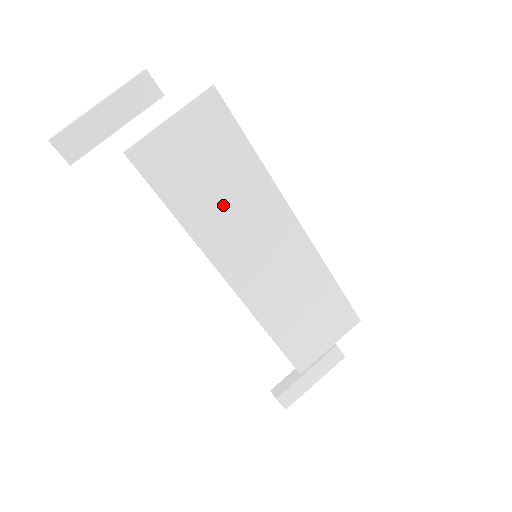
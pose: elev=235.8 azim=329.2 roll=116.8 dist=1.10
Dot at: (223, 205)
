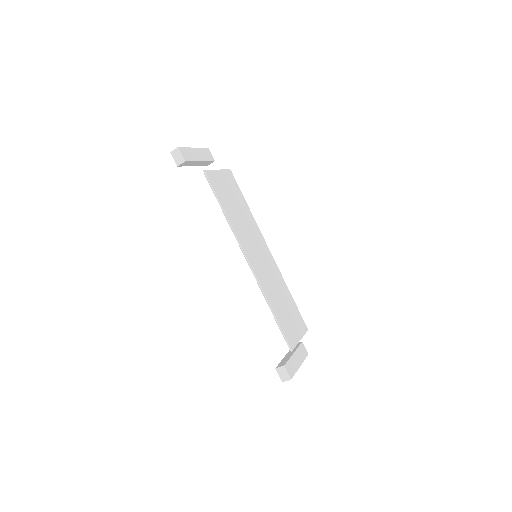
Dot at: (240, 219)
